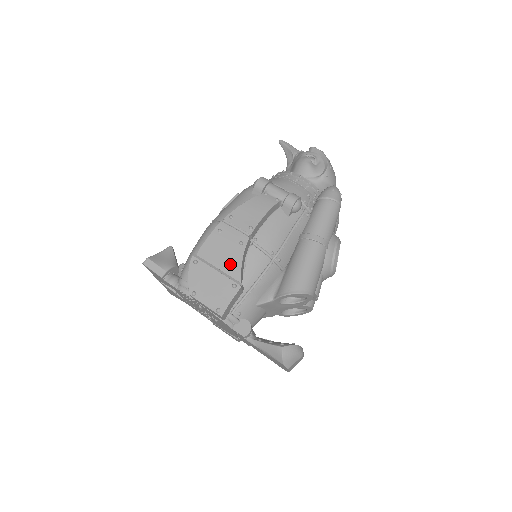
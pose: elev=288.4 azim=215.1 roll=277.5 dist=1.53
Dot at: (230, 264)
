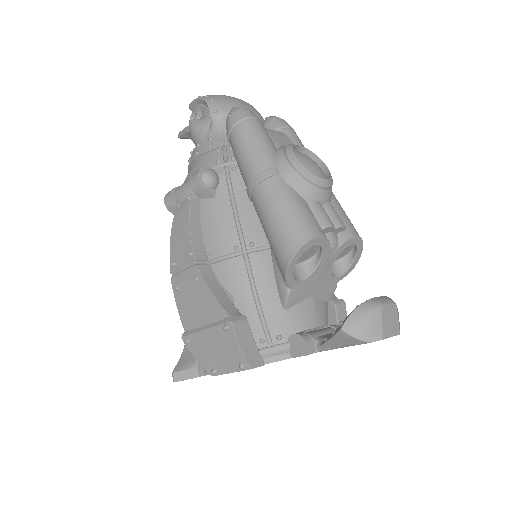
Dot at: (208, 309)
